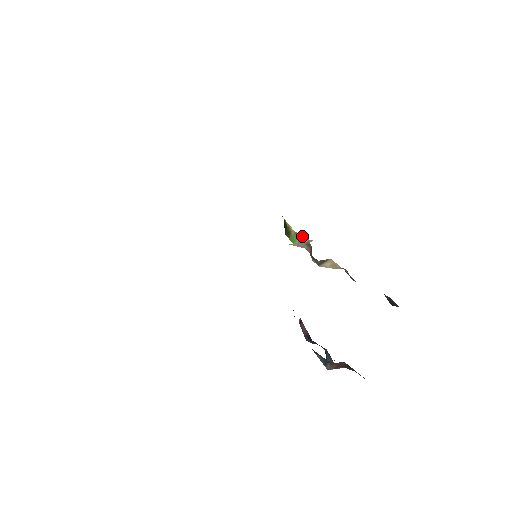
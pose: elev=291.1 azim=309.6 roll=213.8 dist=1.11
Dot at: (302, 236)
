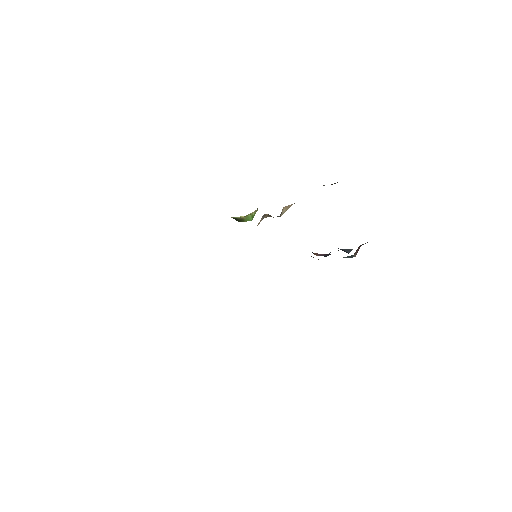
Dot at: (251, 213)
